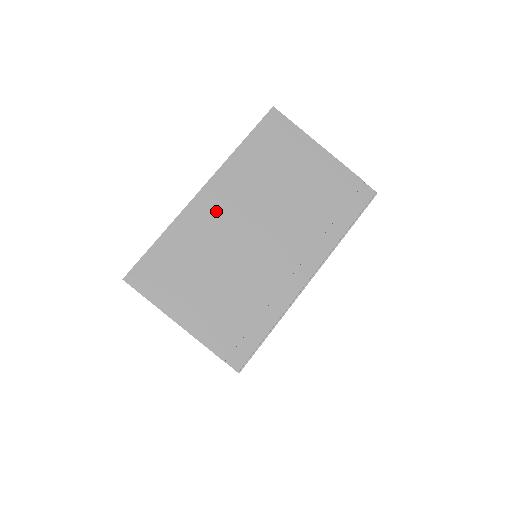
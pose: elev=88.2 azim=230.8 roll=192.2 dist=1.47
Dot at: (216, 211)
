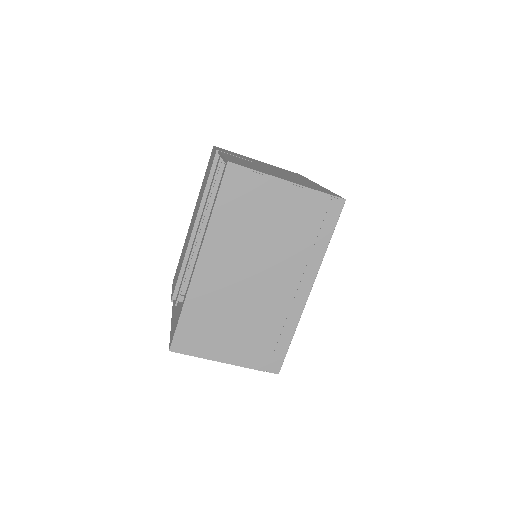
Dot at: (216, 275)
